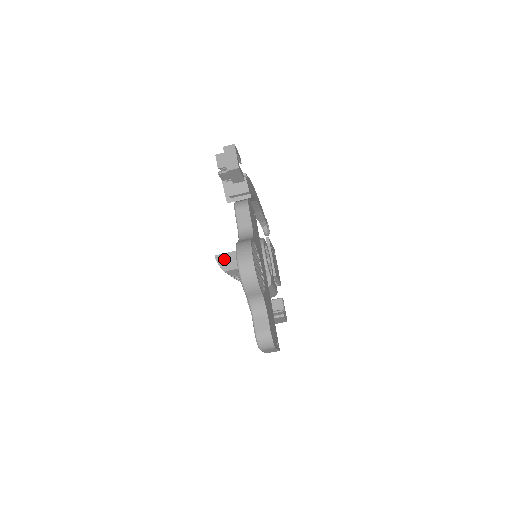
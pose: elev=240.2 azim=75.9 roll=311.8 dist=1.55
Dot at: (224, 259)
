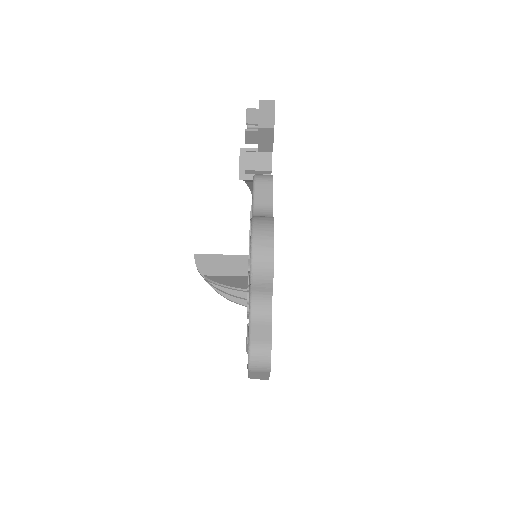
Dot at: (205, 261)
